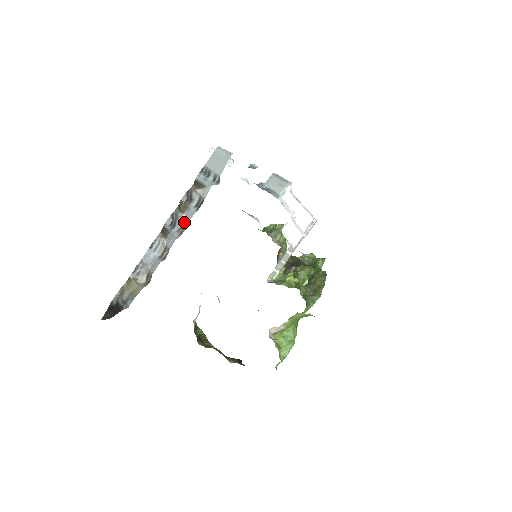
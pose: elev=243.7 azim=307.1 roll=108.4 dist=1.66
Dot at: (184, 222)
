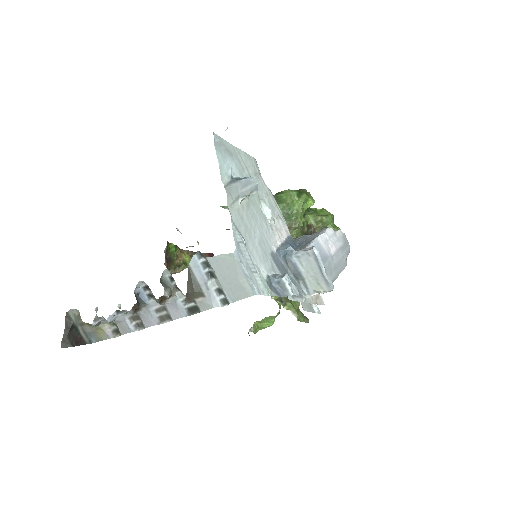
Dot at: (166, 310)
